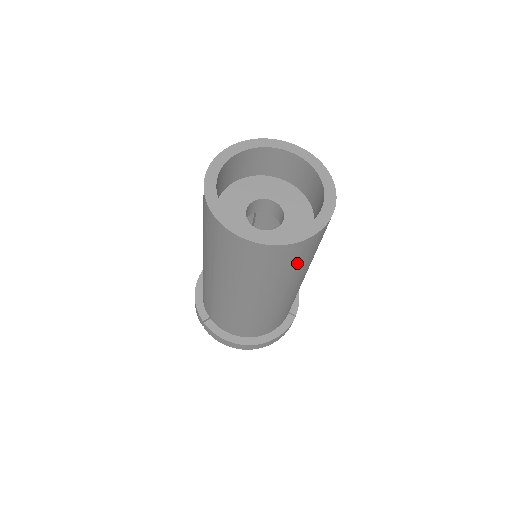
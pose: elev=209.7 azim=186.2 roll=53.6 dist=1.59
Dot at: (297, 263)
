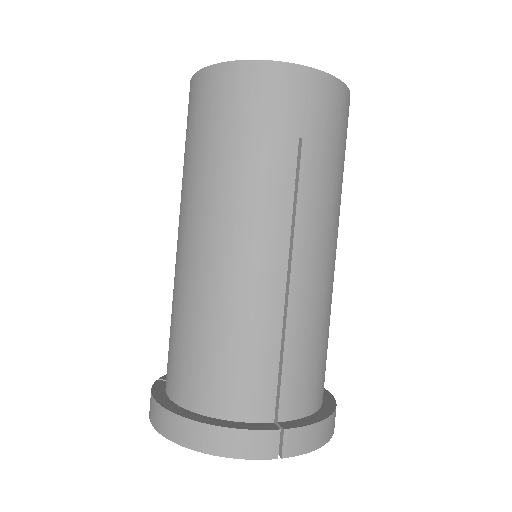
Dot at: (242, 129)
